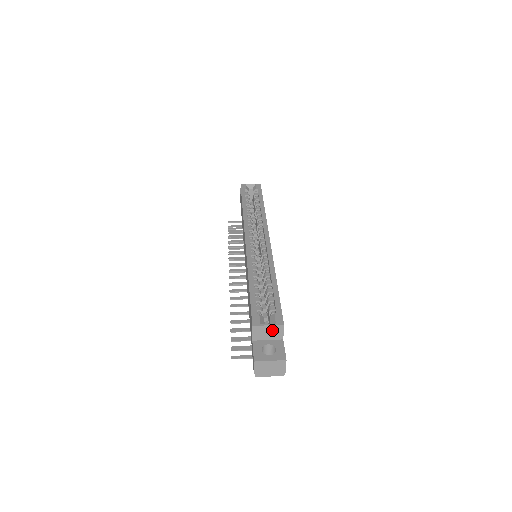
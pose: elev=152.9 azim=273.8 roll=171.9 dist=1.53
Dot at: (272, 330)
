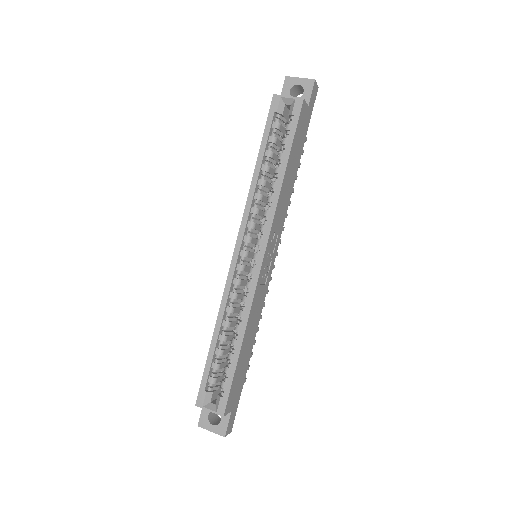
Dot at: (216, 410)
